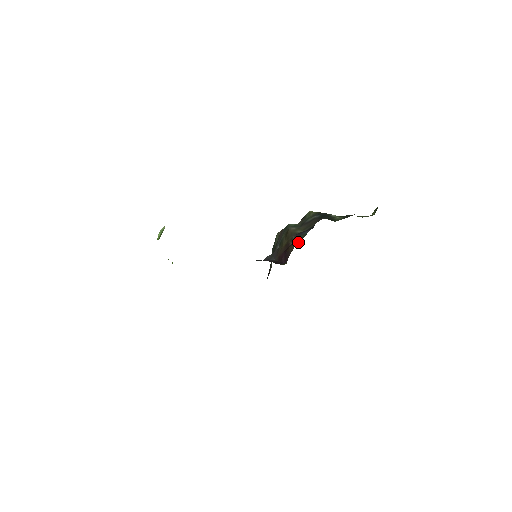
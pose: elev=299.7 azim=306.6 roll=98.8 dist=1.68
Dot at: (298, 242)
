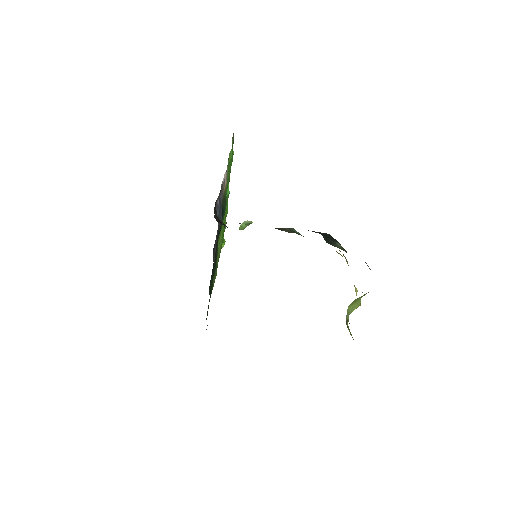
Dot at: occluded
